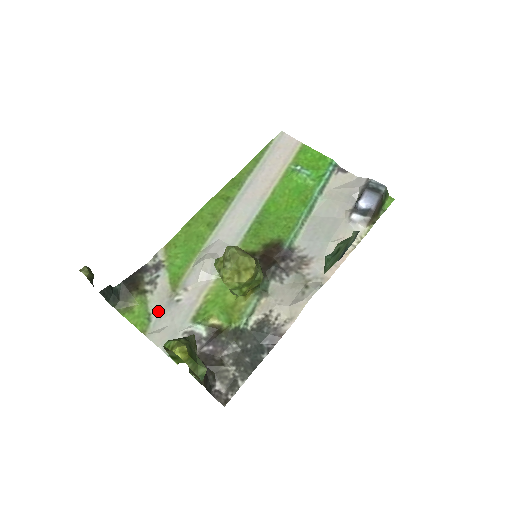
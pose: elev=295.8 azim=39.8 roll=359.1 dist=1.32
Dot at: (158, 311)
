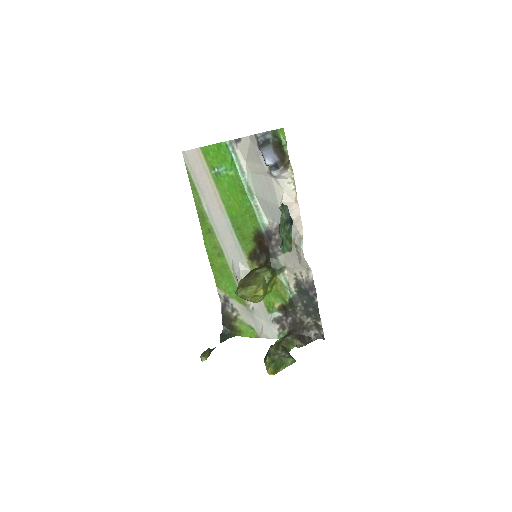
Dot at: (251, 321)
